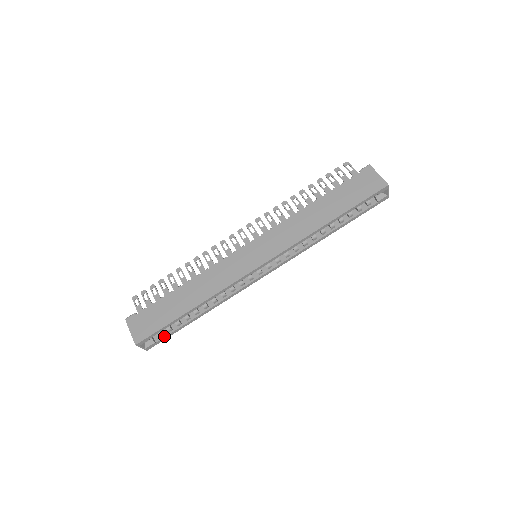
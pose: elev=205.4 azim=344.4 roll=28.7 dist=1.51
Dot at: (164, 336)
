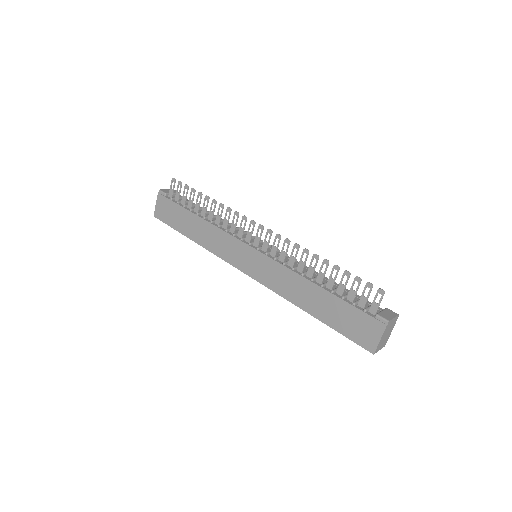
Dot at: occluded
